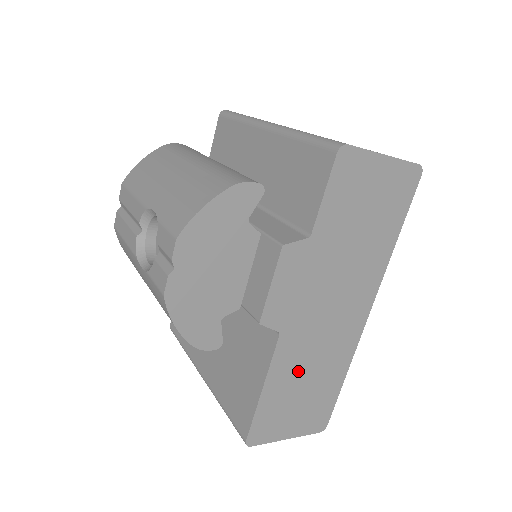
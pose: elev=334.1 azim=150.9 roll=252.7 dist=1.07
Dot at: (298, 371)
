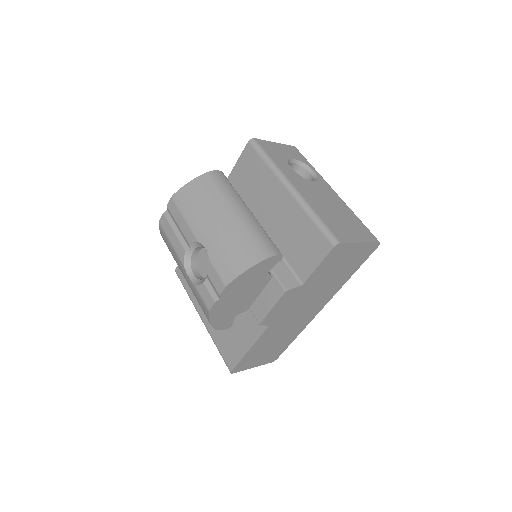
Dot at: (271, 340)
